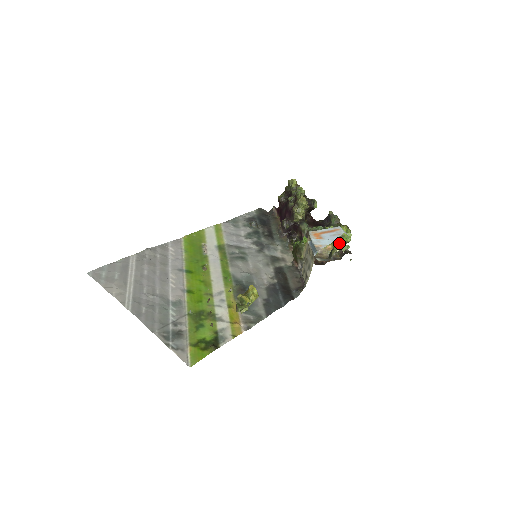
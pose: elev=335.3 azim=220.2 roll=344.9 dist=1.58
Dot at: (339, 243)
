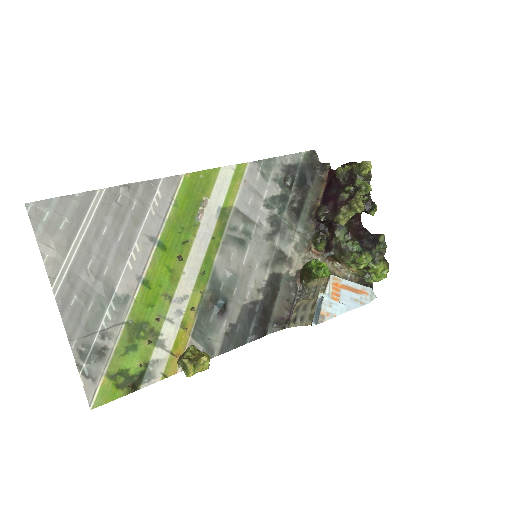
Dot at: (365, 279)
